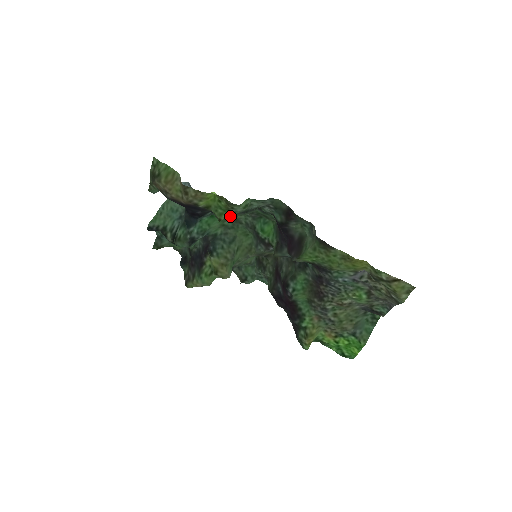
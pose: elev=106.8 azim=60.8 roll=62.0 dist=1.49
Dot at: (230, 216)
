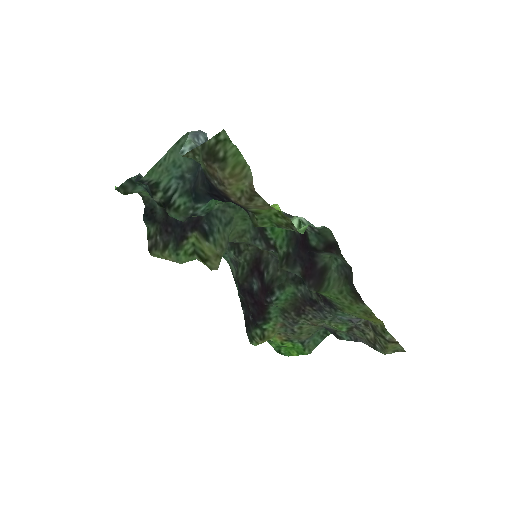
Dot at: occluded
